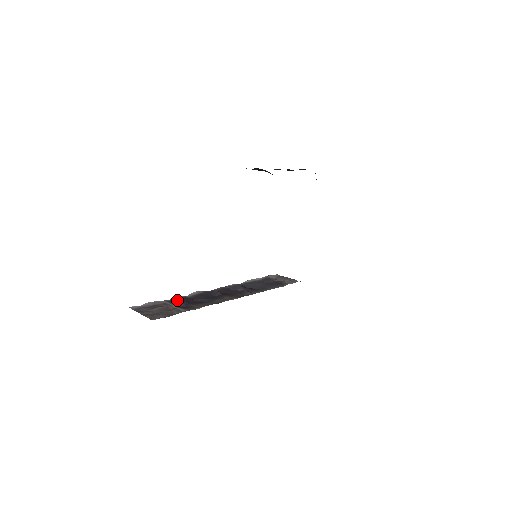
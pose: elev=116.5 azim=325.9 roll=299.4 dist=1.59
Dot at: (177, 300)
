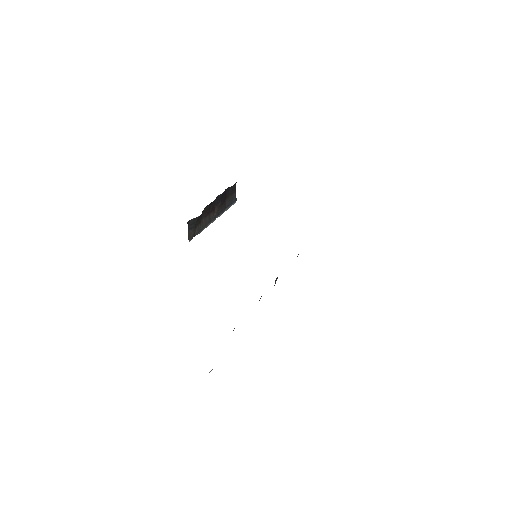
Dot at: occluded
